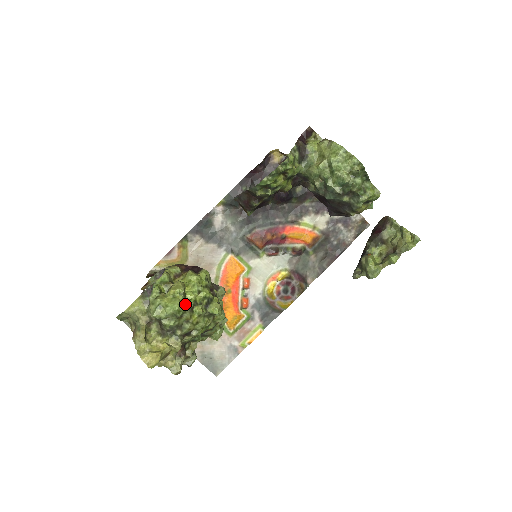
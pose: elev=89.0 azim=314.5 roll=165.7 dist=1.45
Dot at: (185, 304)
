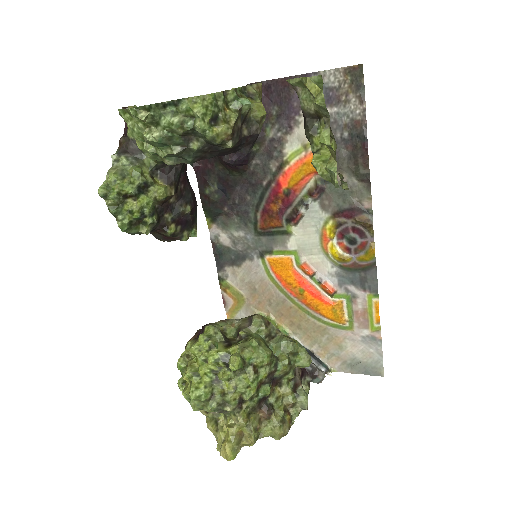
Dot at: (203, 383)
